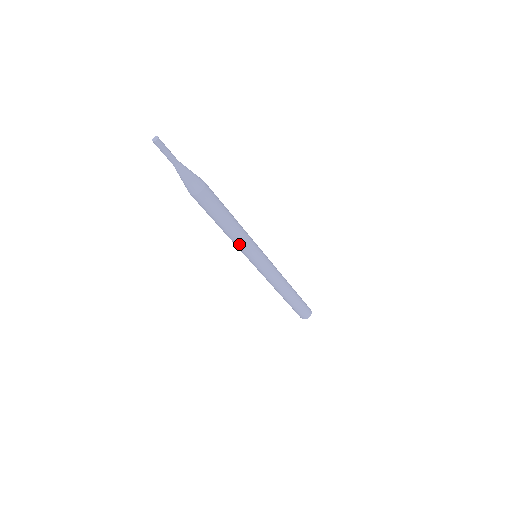
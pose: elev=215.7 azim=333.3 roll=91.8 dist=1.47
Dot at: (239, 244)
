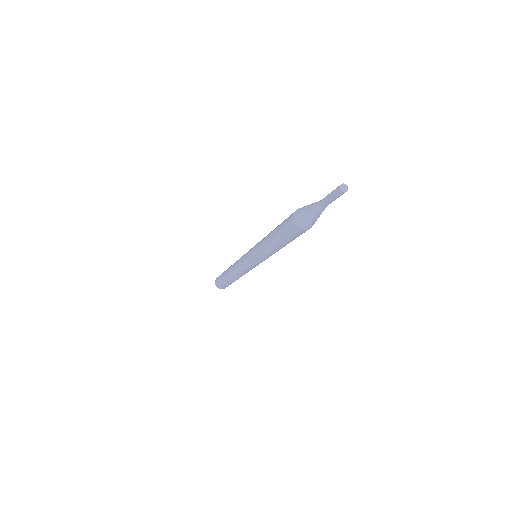
Dot at: (267, 255)
